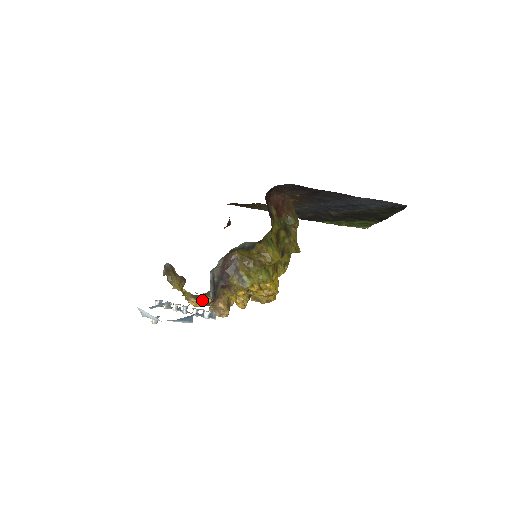
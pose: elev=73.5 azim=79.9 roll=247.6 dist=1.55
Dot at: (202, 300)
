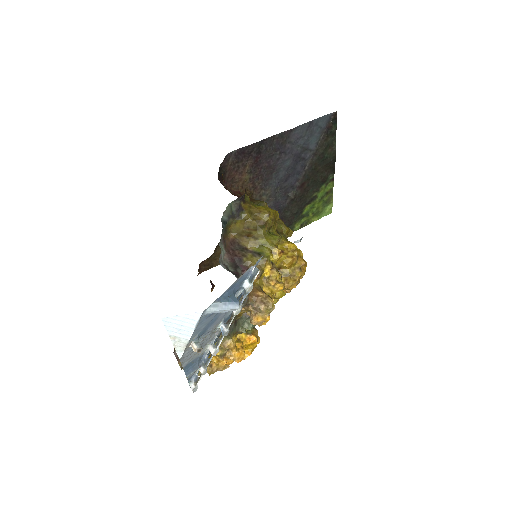
Dot at: (239, 343)
